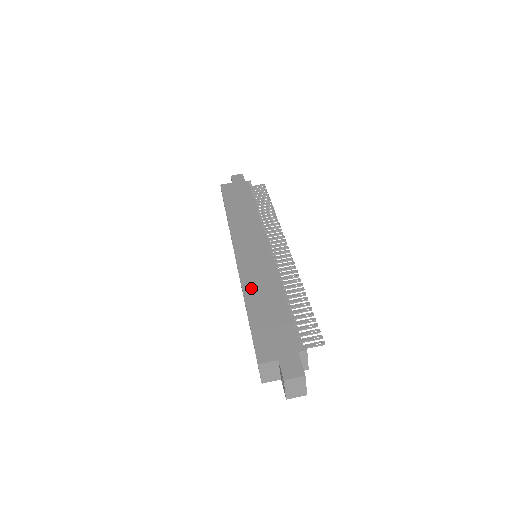
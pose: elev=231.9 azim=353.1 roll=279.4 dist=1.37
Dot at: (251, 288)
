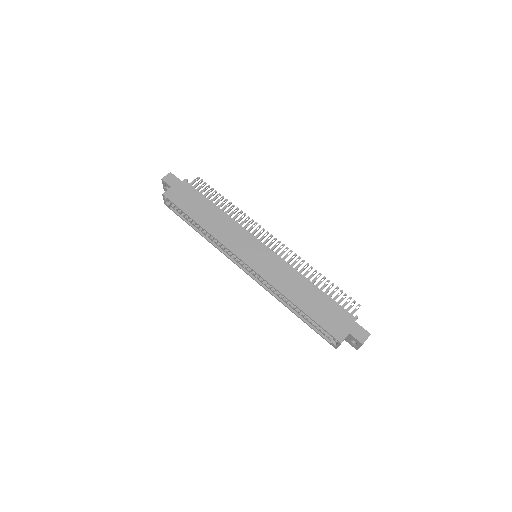
Dot at: (287, 290)
